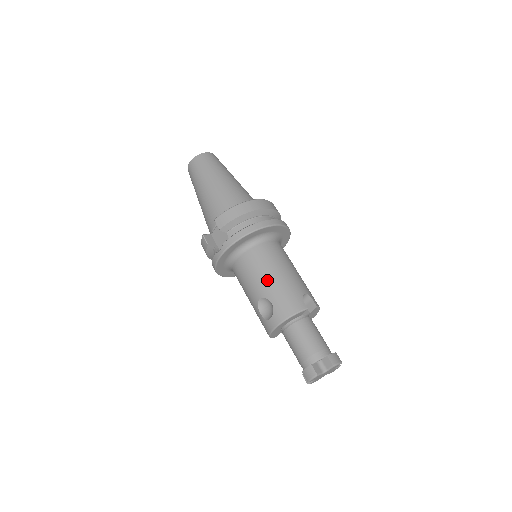
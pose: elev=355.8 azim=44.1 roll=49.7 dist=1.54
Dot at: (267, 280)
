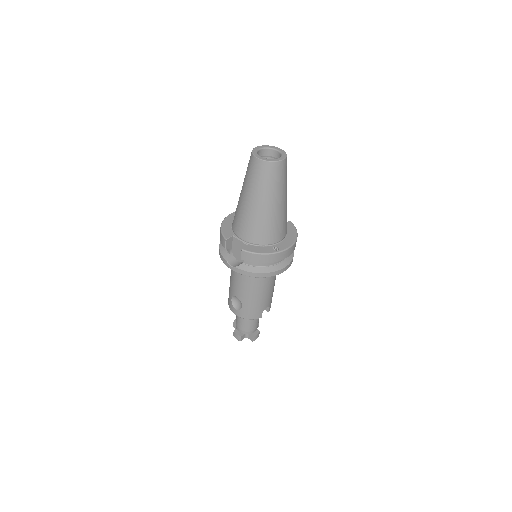
Dot at: (250, 296)
